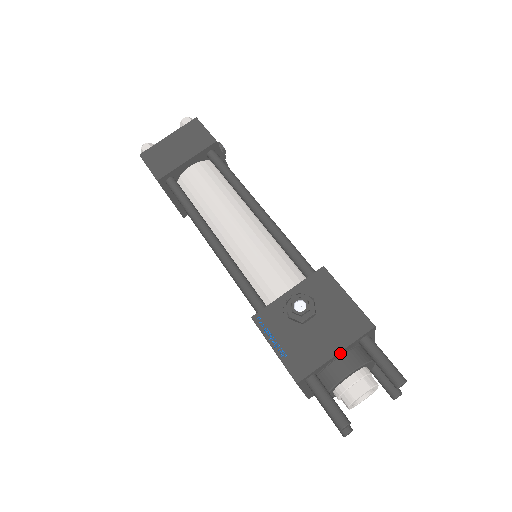
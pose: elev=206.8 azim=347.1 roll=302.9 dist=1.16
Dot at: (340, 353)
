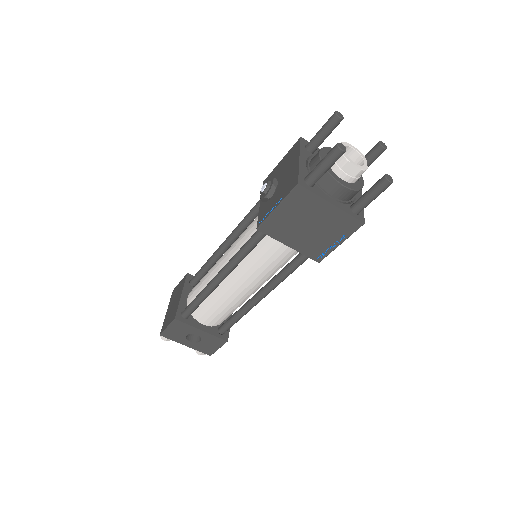
Dot at: (302, 159)
